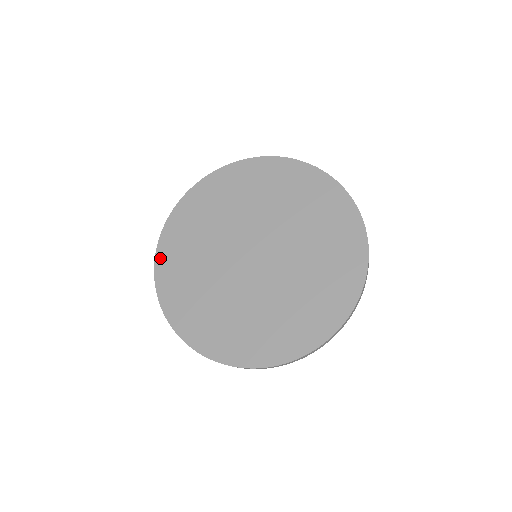
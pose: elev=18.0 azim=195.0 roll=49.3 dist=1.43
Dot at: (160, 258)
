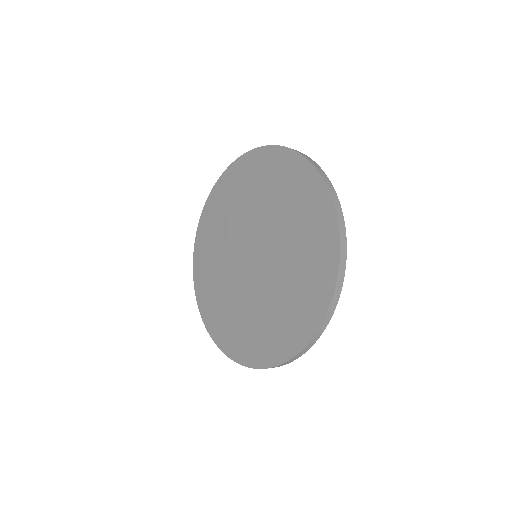
Dot at: (197, 290)
